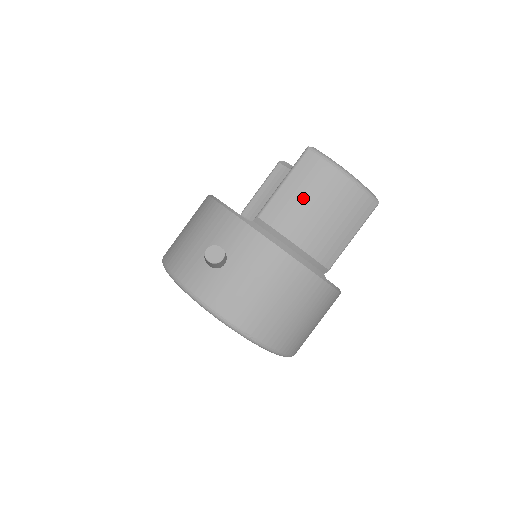
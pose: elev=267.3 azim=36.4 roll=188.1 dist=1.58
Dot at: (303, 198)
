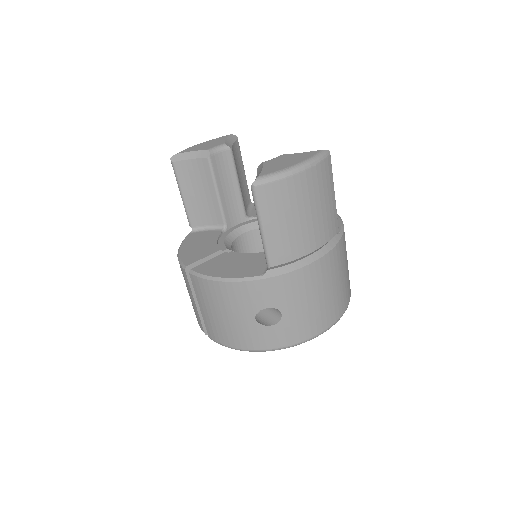
Dot at: (289, 222)
